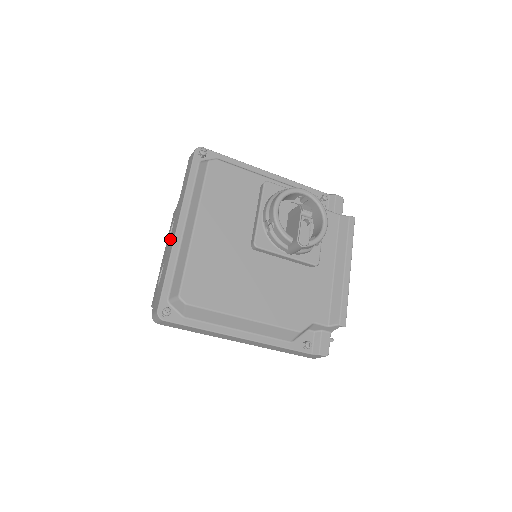
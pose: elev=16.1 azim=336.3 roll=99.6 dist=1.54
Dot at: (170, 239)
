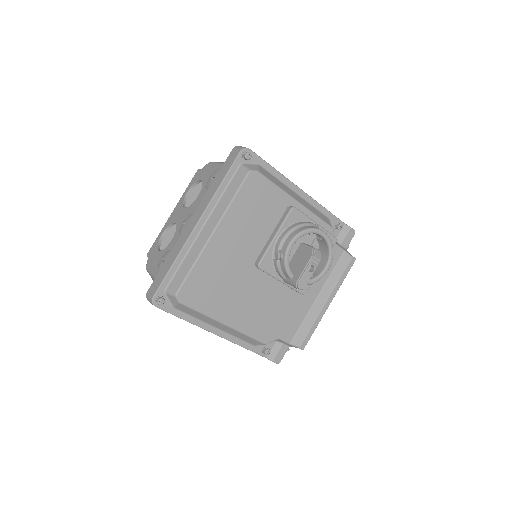
Dot at: (186, 229)
